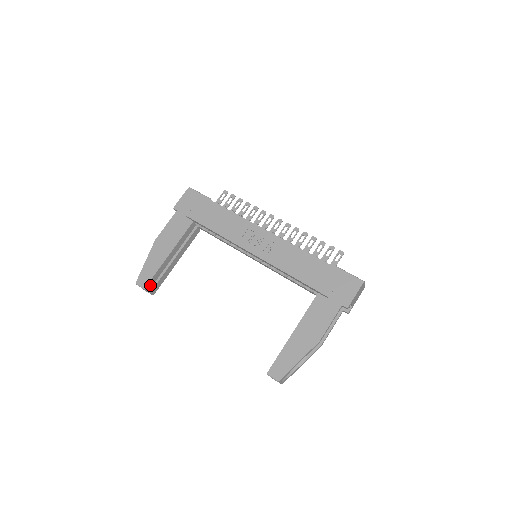
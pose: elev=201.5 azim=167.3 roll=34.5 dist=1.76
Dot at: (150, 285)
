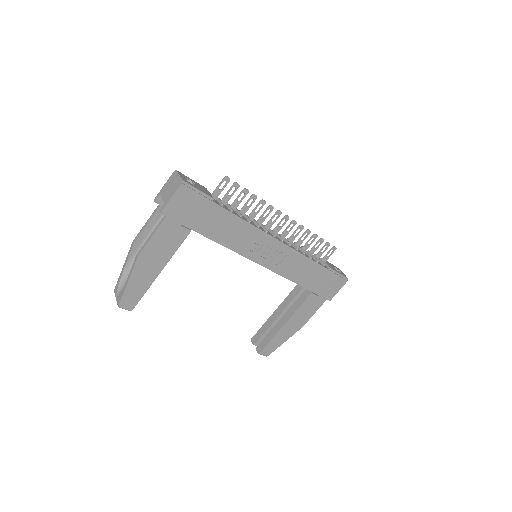
Dot at: occluded
